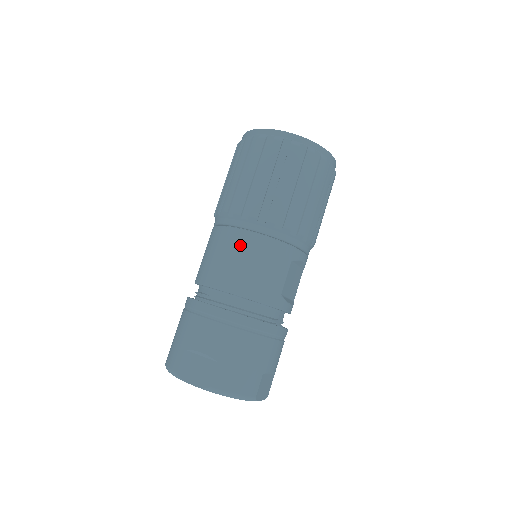
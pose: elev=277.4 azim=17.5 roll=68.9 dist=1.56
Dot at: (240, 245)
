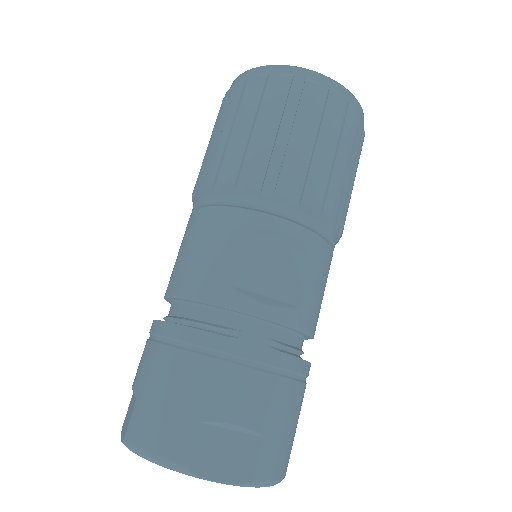
Dot at: (186, 232)
